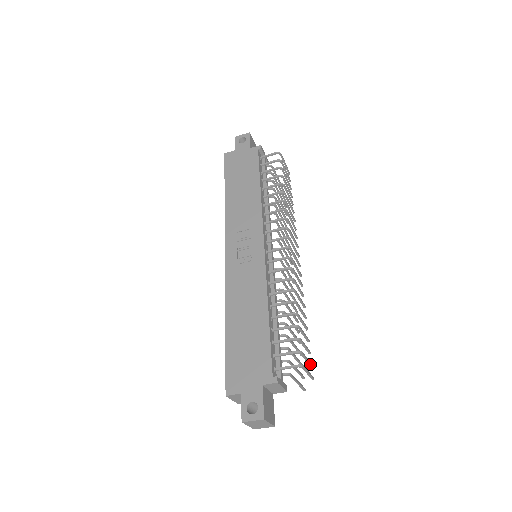
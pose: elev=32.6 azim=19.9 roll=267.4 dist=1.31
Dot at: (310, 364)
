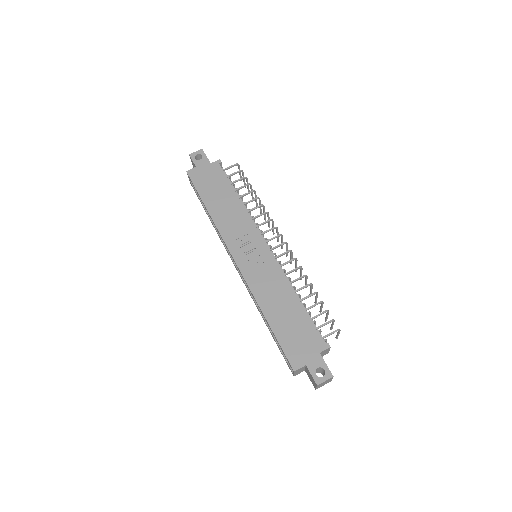
Dot at: (332, 328)
